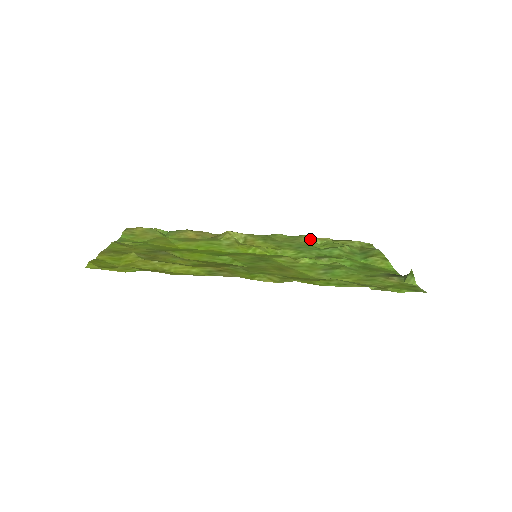
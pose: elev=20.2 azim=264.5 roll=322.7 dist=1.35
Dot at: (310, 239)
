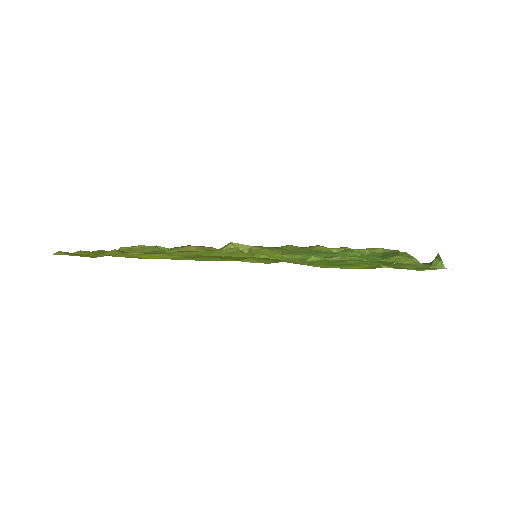
Dot at: (325, 248)
